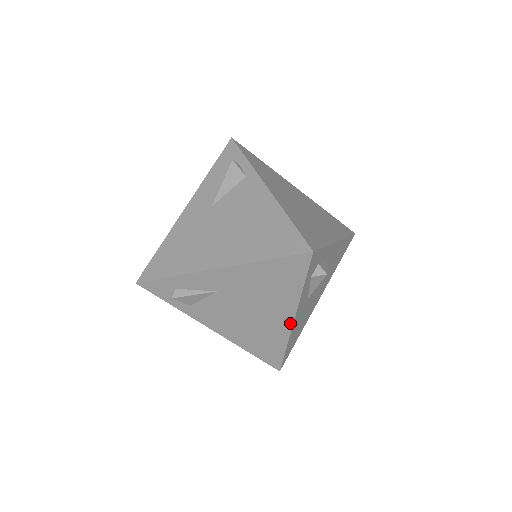
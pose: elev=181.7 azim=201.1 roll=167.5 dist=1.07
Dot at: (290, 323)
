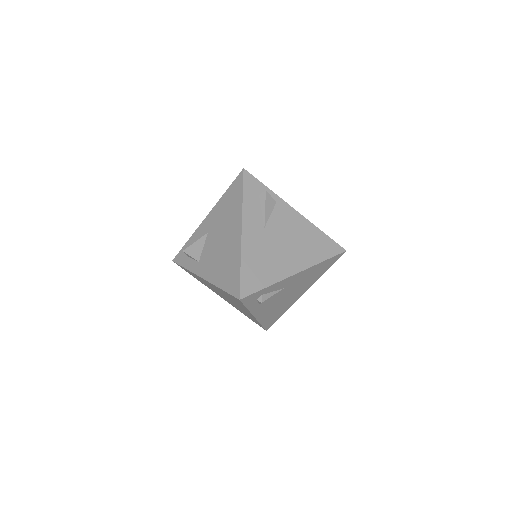
Dot at: occluded
